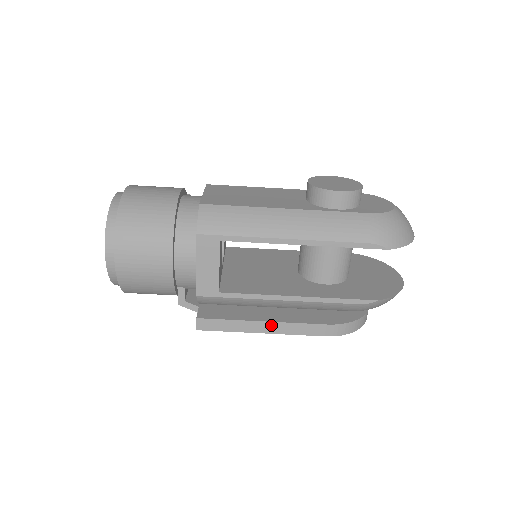
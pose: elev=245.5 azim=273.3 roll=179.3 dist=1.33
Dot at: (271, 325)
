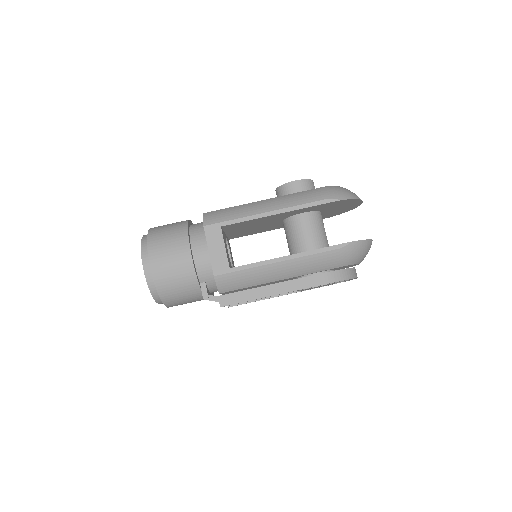
Dot at: (277, 286)
